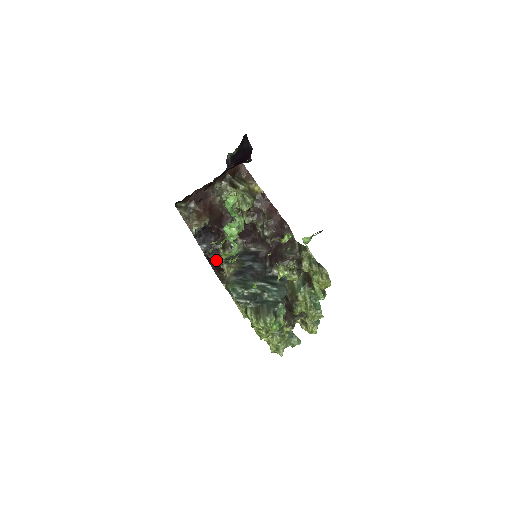
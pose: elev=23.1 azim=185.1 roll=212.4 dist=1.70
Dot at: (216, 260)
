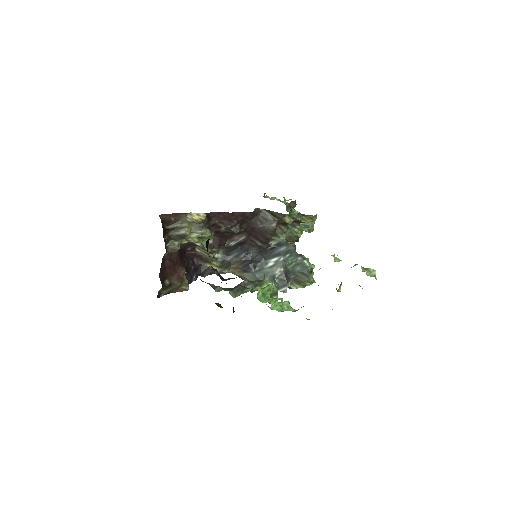
Dot at: occluded
